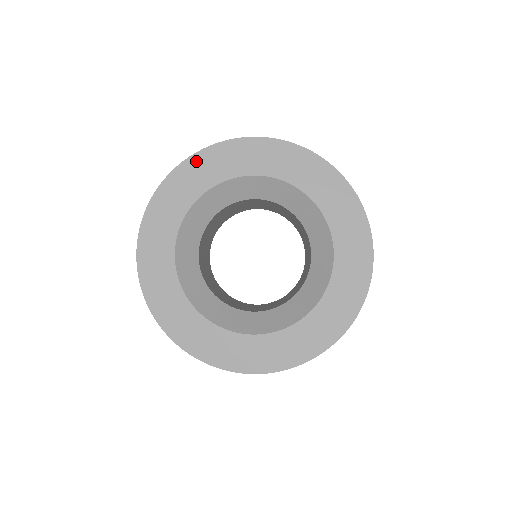
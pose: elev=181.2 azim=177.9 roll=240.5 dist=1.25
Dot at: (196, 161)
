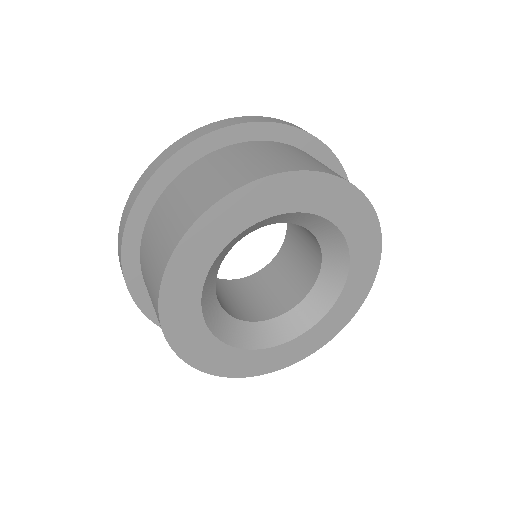
Dot at: (331, 183)
